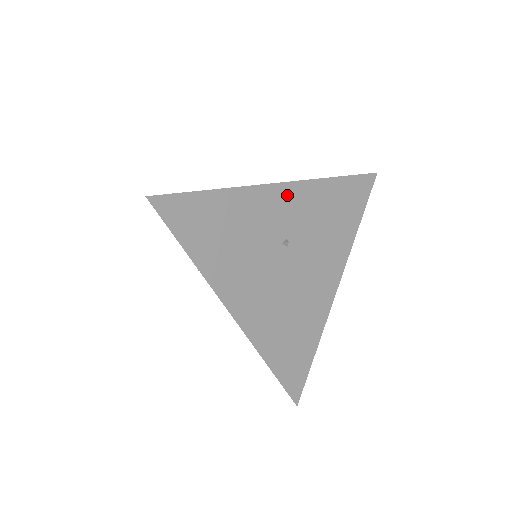
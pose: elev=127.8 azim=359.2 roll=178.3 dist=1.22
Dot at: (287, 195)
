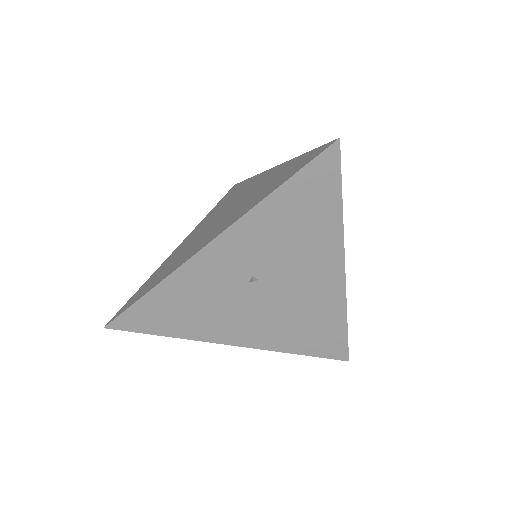
Dot at: (226, 246)
